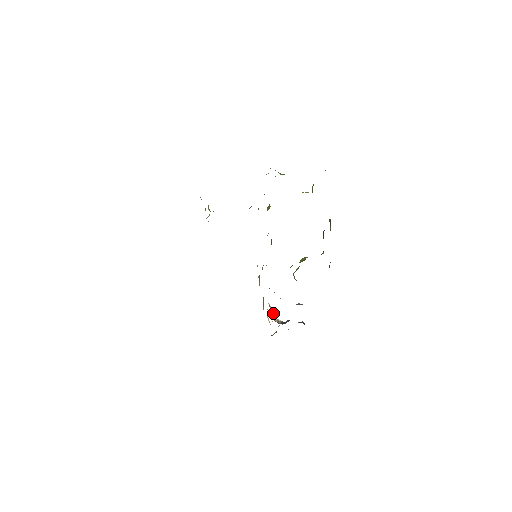
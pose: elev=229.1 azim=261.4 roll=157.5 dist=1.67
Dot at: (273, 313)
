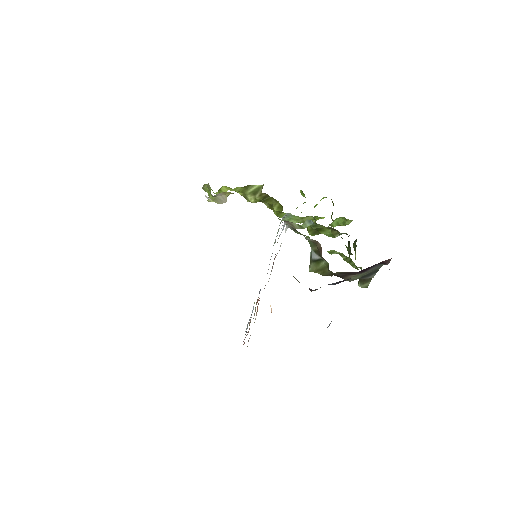
Dot at: occluded
